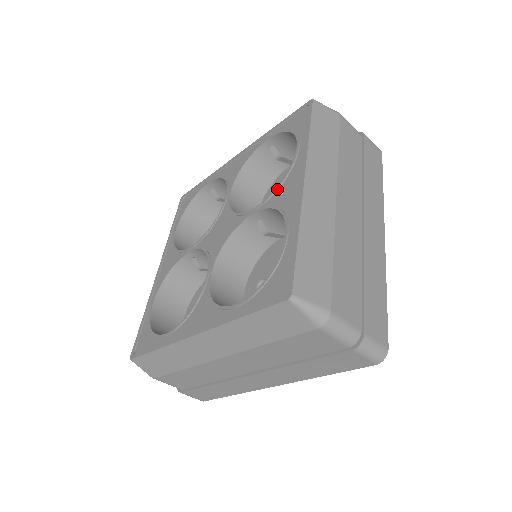
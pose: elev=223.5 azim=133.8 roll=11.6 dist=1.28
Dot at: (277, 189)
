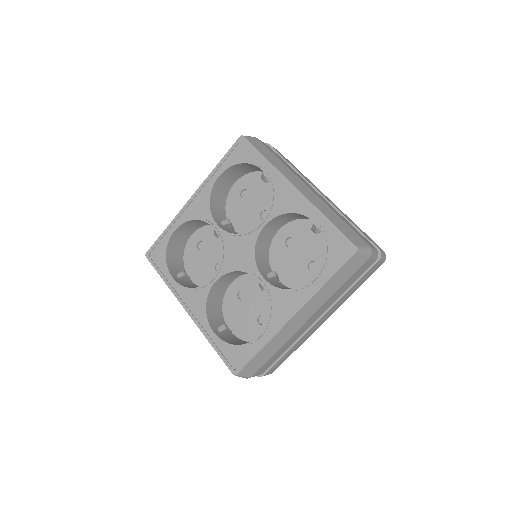
Dot at: (282, 290)
